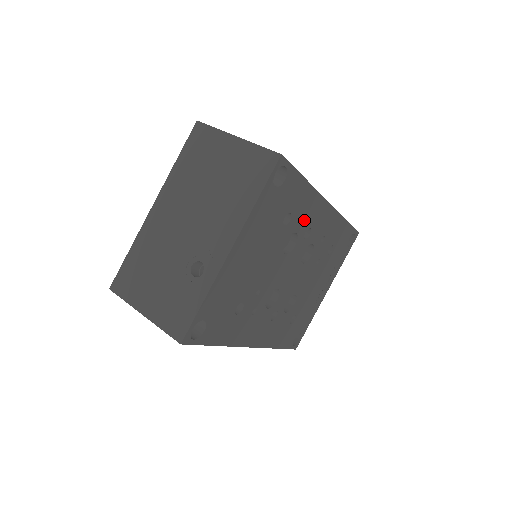
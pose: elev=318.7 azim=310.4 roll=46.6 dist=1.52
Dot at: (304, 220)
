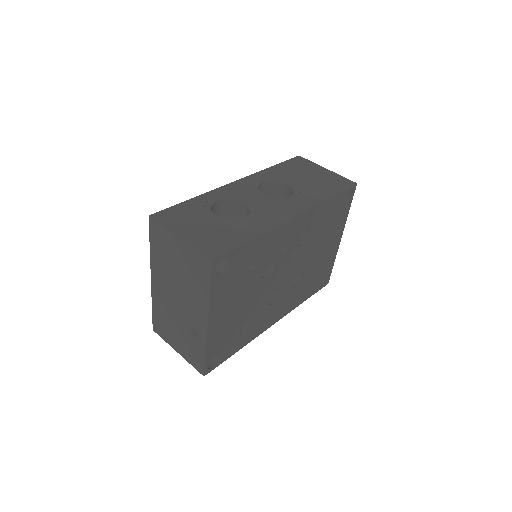
Dot at: (273, 249)
